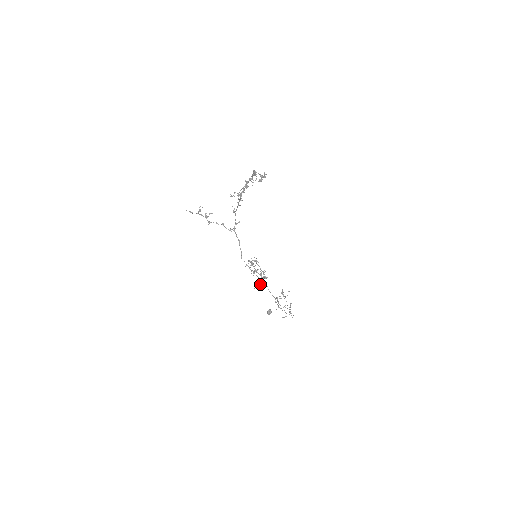
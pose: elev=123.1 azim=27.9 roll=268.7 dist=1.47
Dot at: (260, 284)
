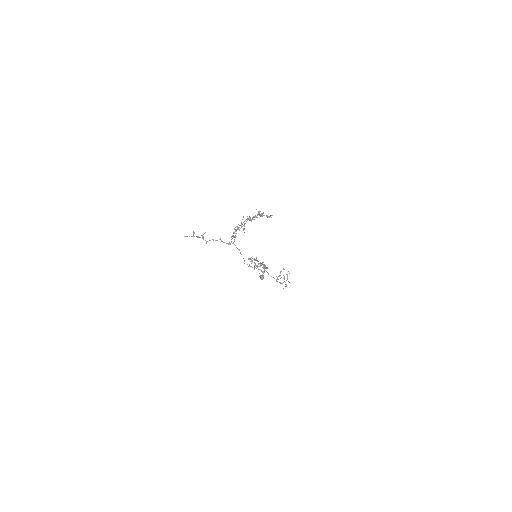
Dot at: occluded
